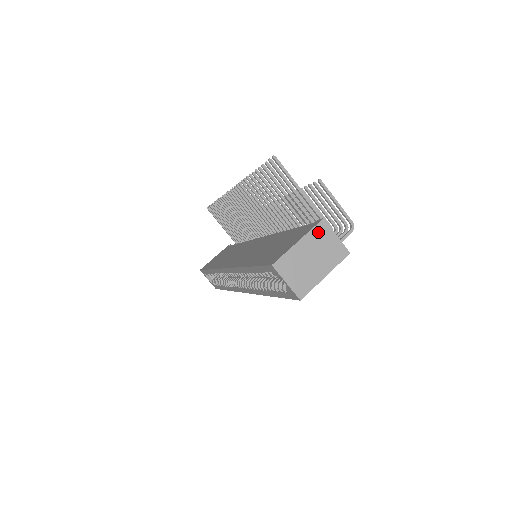
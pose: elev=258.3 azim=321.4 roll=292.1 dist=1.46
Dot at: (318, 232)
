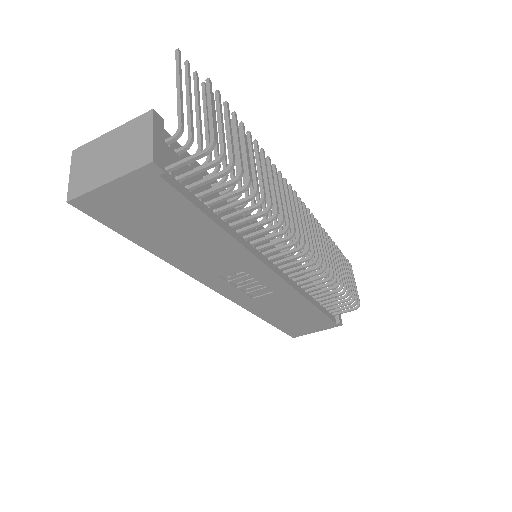
Dot at: (136, 125)
